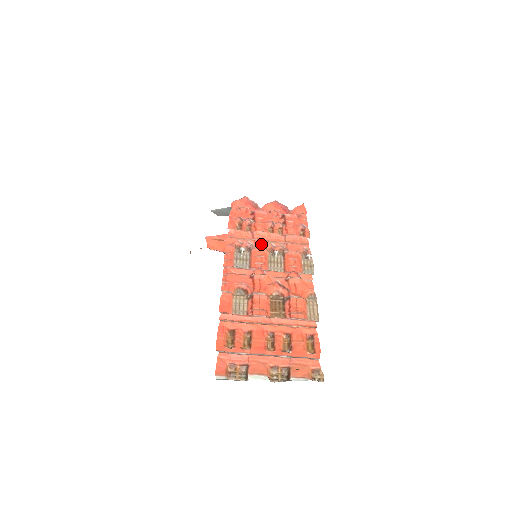
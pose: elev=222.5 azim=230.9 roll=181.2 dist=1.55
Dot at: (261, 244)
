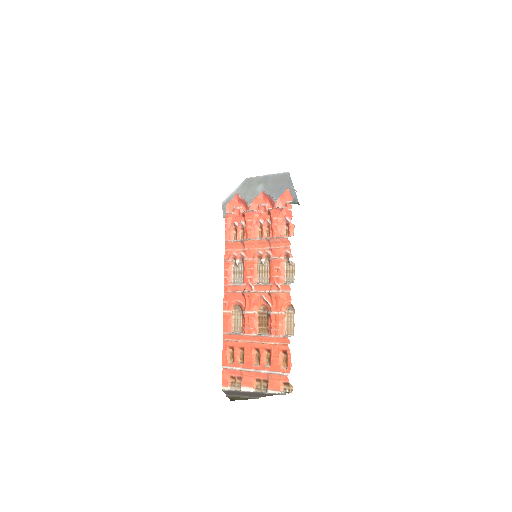
Dot at: (250, 254)
